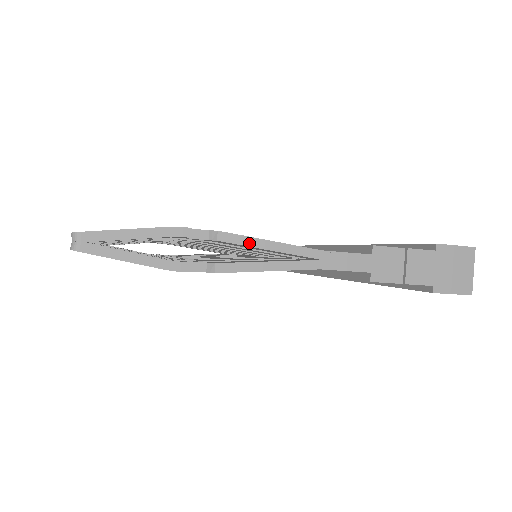
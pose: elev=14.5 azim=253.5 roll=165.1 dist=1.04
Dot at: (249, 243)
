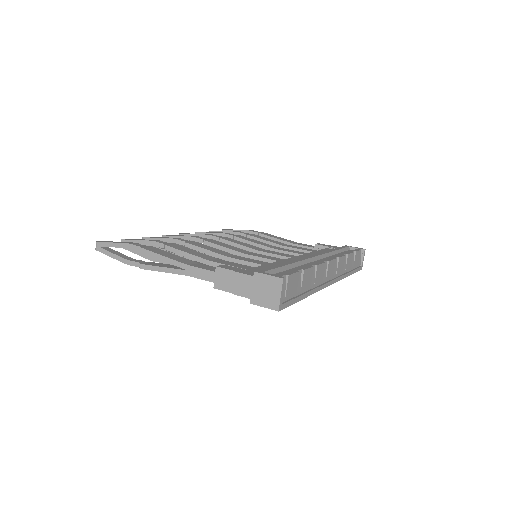
Dot at: (154, 256)
